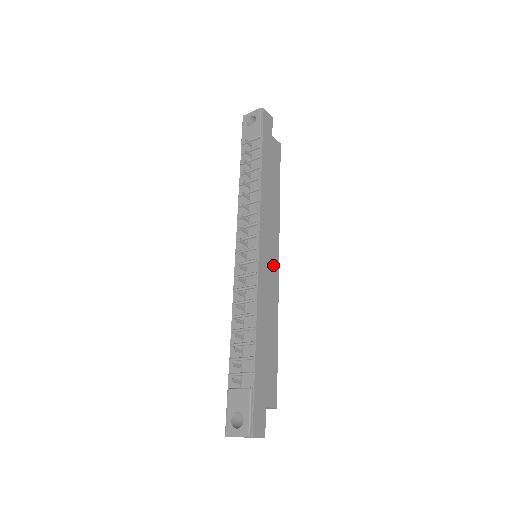
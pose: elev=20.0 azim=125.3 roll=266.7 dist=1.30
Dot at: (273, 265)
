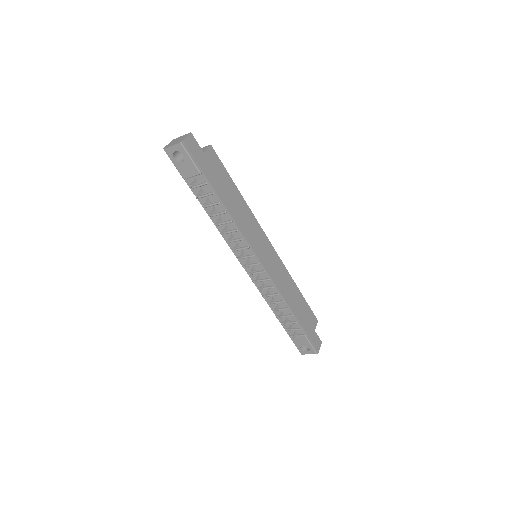
Dot at: (272, 255)
